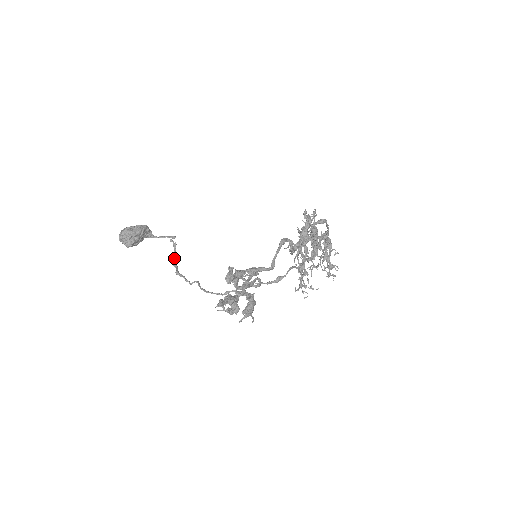
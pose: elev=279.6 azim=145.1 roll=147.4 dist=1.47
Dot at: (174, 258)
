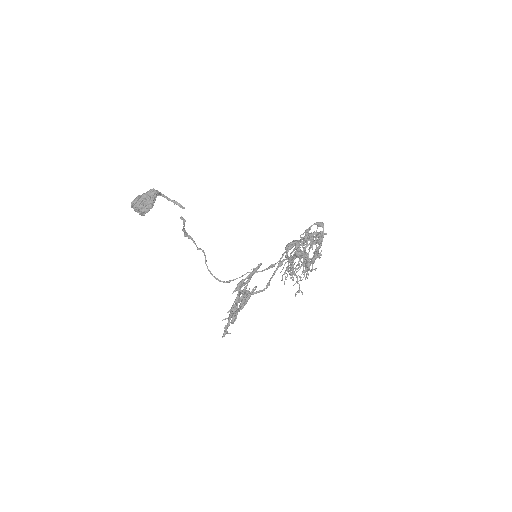
Dot at: (183, 227)
